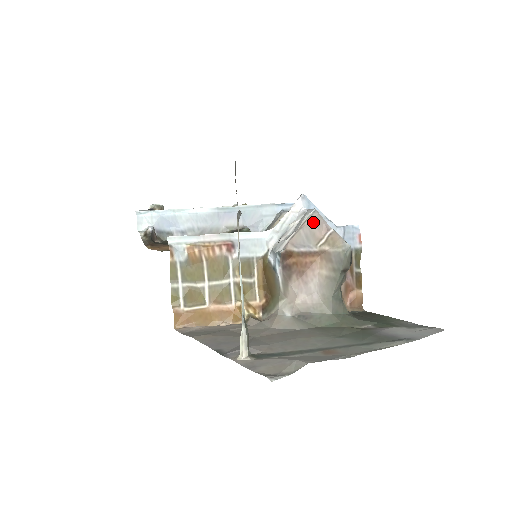
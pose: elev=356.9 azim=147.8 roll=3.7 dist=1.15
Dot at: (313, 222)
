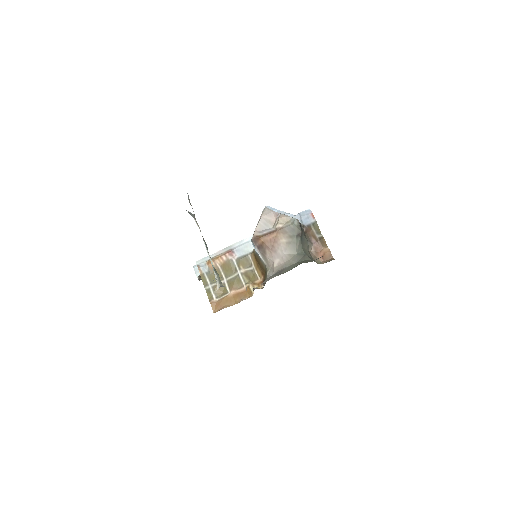
Dot at: (265, 214)
